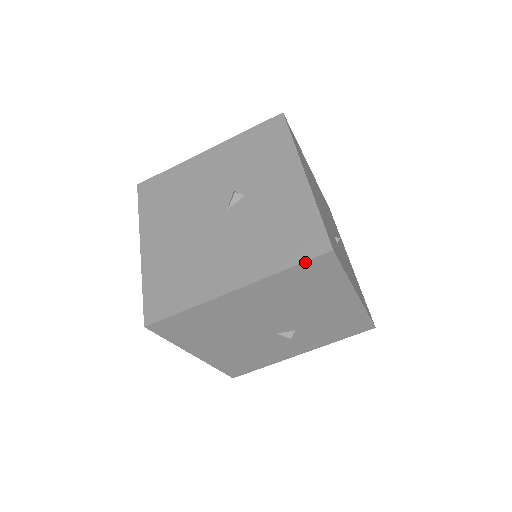
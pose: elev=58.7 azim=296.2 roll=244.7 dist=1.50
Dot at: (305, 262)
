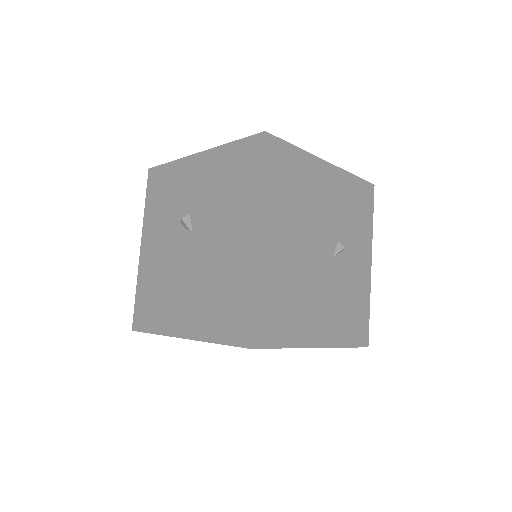
Dot at: (263, 160)
